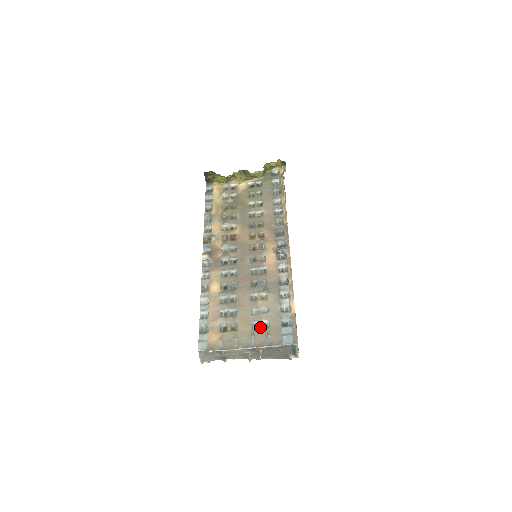
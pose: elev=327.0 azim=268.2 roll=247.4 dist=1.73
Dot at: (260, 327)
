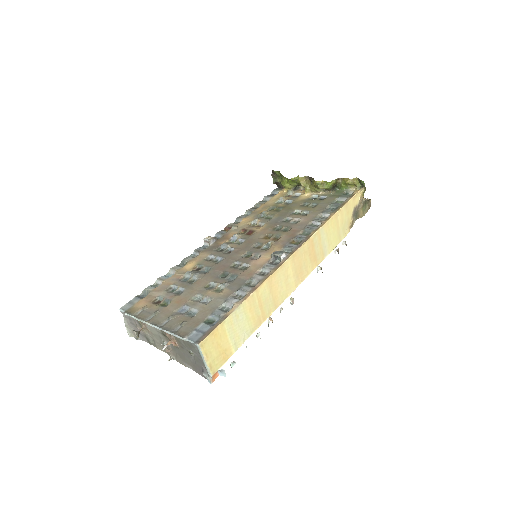
Dot at: (185, 313)
